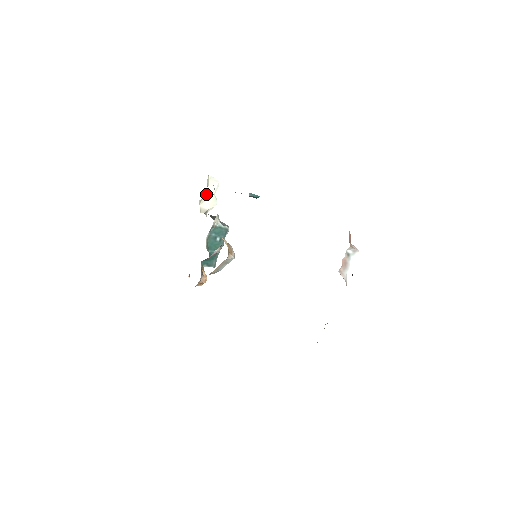
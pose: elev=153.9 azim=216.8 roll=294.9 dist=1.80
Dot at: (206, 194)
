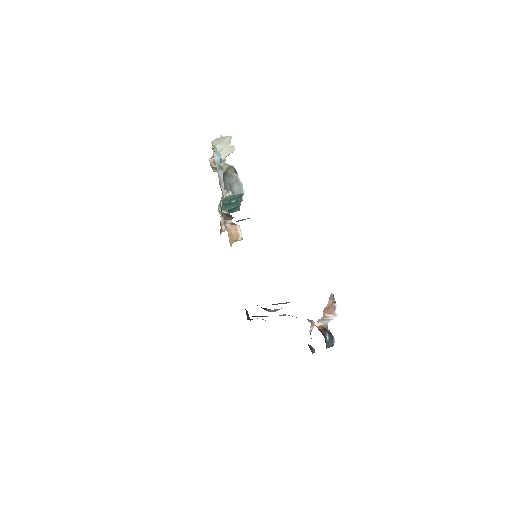
Dot at: (217, 149)
